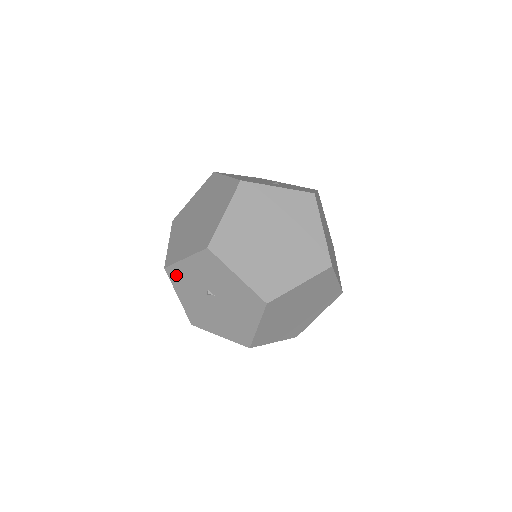
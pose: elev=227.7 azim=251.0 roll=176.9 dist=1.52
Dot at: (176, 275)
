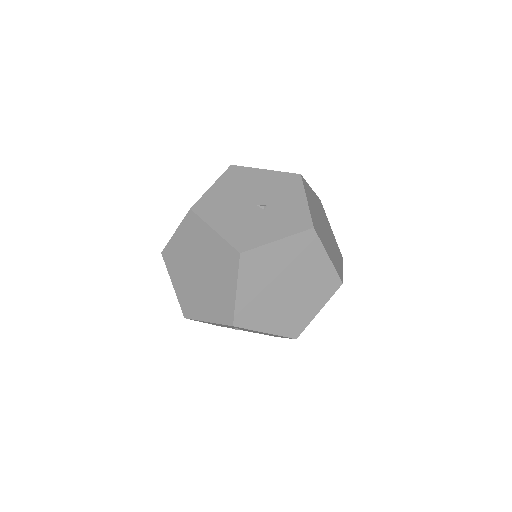
Dot at: occluded
